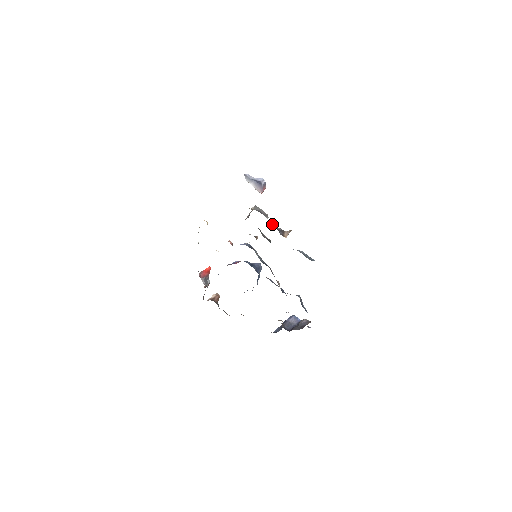
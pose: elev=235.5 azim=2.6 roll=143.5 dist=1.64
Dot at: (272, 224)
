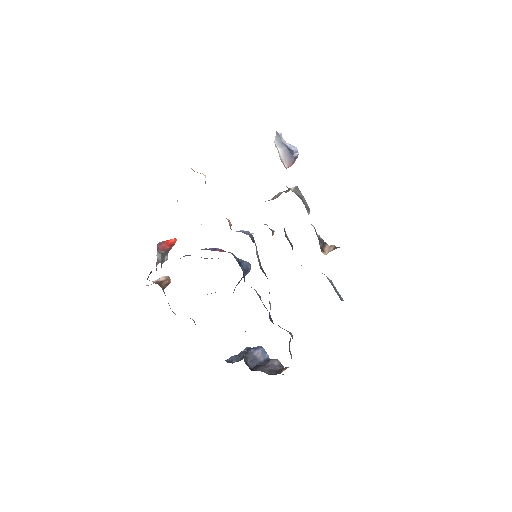
Dot at: occluded
